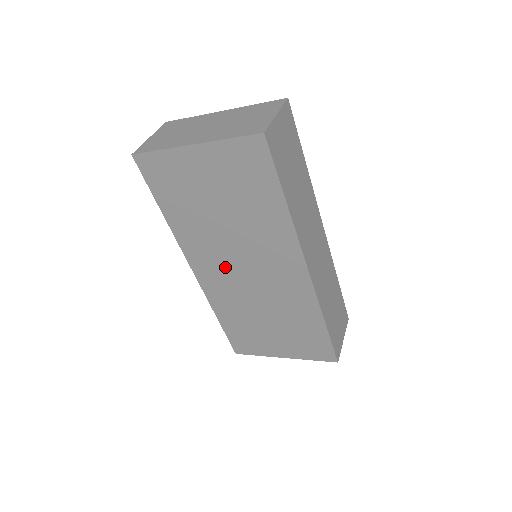
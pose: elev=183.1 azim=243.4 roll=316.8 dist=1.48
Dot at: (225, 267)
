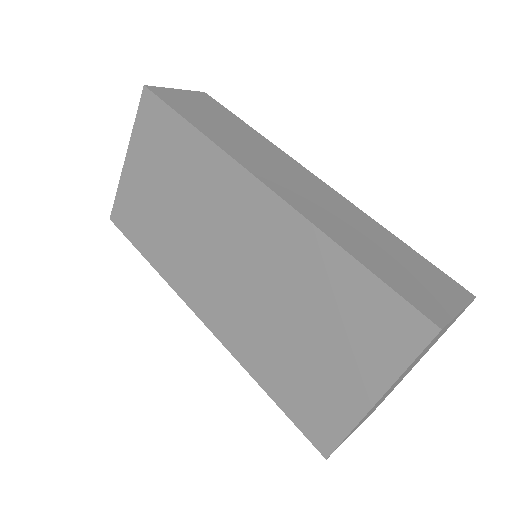
Dot at: (214, 277)
